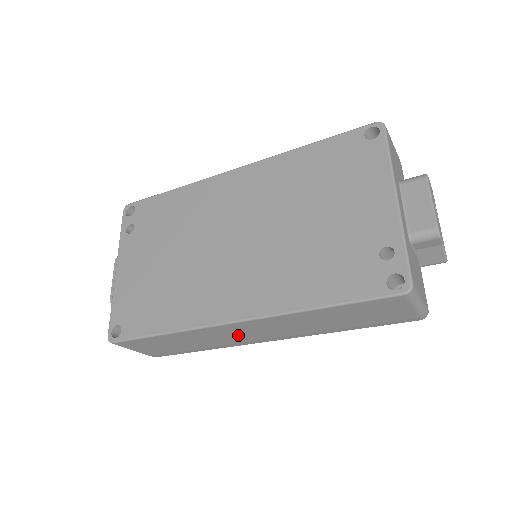
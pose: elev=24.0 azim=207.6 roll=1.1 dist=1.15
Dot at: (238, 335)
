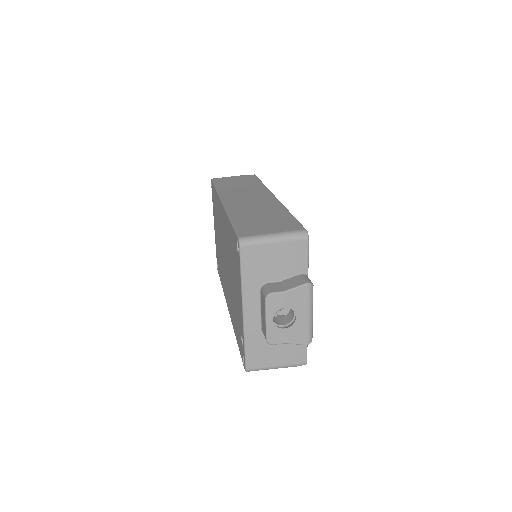
Dot at: occluded
